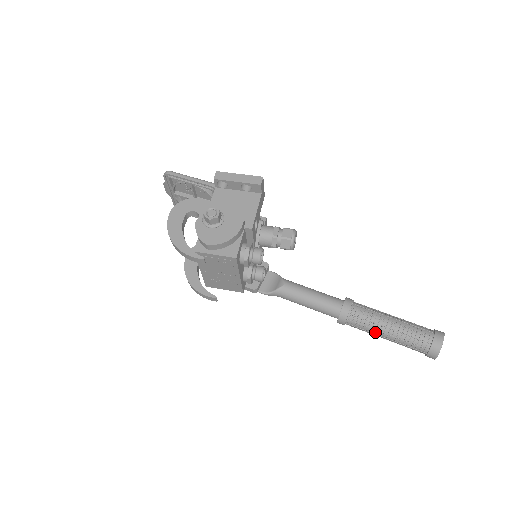
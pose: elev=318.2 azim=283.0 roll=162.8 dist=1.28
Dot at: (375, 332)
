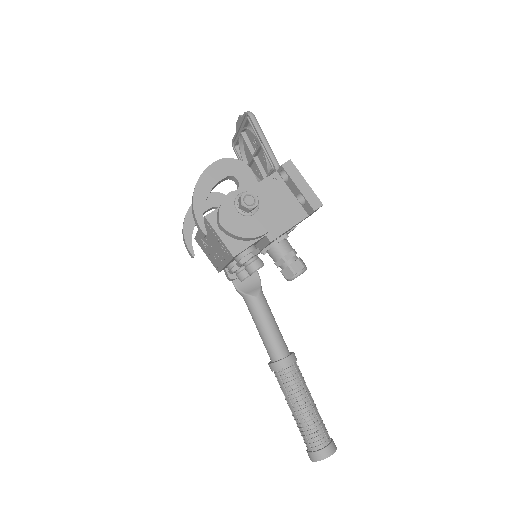
Dot at: (288, 400)
